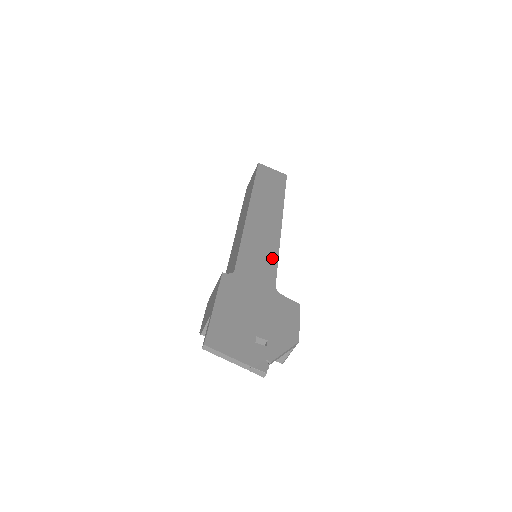
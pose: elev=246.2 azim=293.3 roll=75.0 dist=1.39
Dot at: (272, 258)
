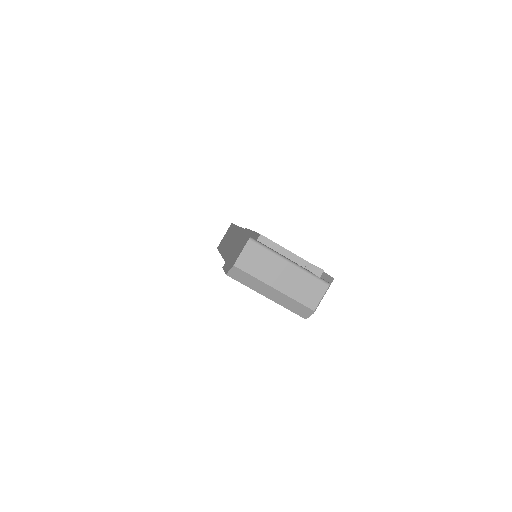
Dot at: occluded
